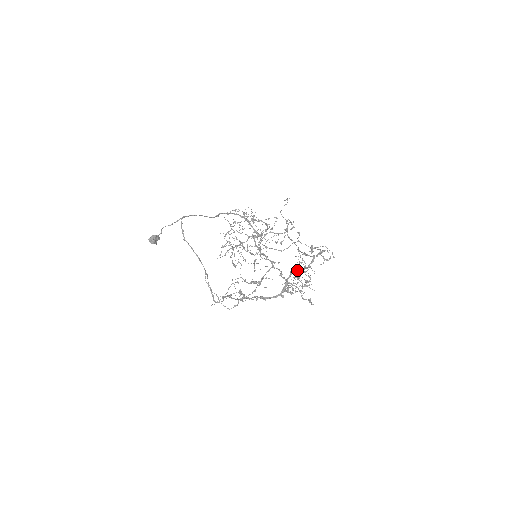
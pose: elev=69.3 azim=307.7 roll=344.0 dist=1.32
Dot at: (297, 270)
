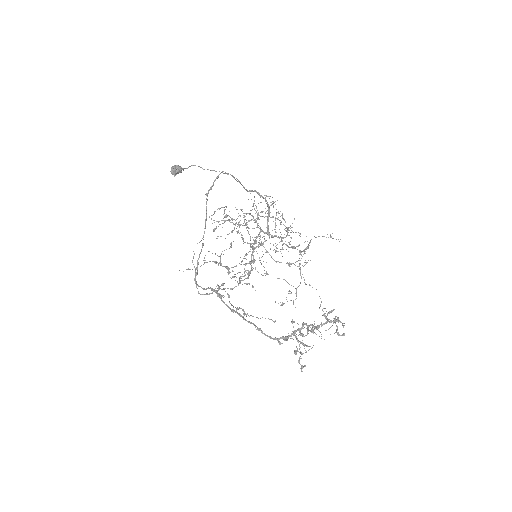
Dot at: (313, 331)
